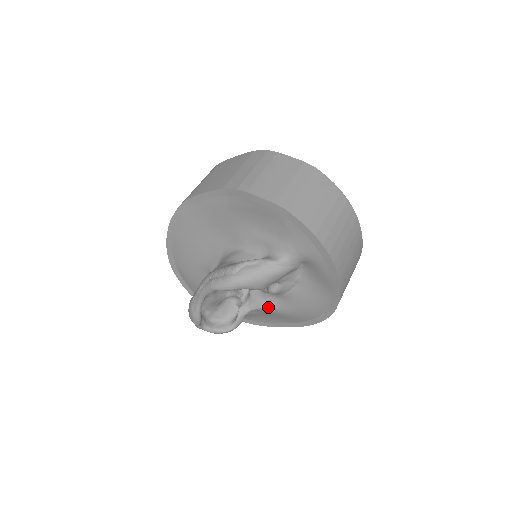
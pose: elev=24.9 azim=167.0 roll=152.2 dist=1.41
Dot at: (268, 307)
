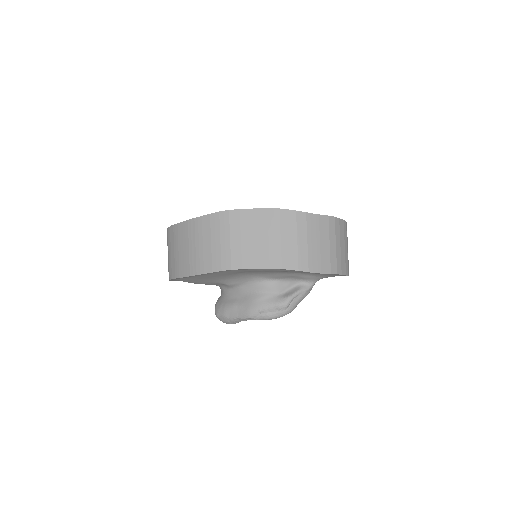
Dot at: occluded
